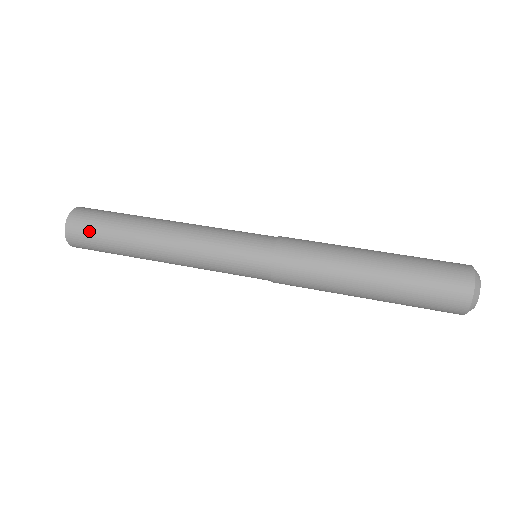
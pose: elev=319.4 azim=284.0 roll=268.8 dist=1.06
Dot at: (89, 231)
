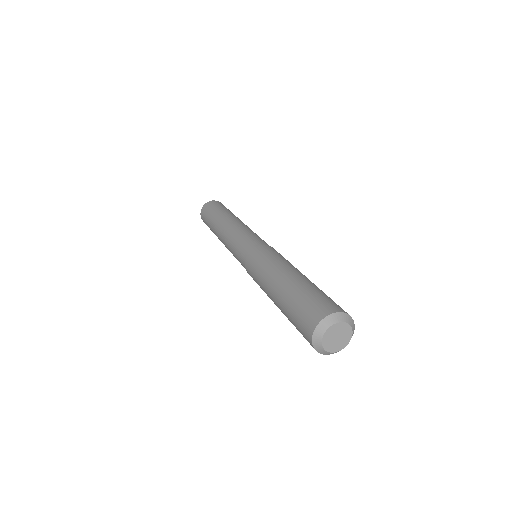
Dot at: (206, 212)
